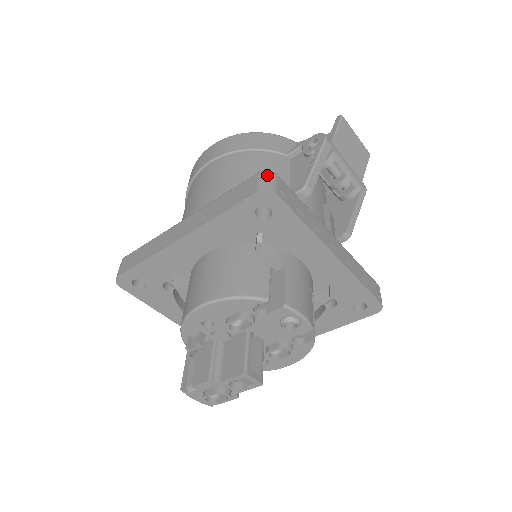
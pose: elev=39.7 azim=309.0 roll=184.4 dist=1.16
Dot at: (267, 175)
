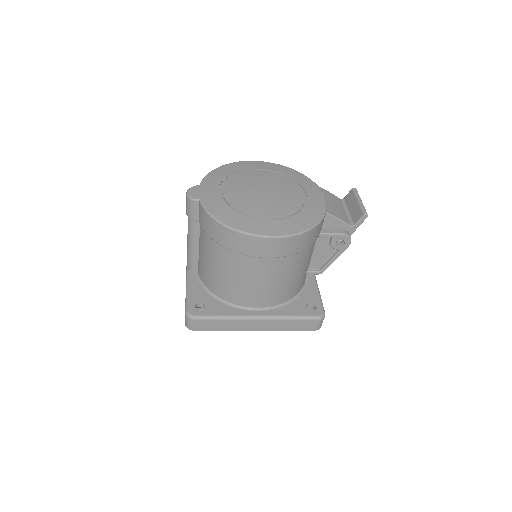
Dot at: occluded
